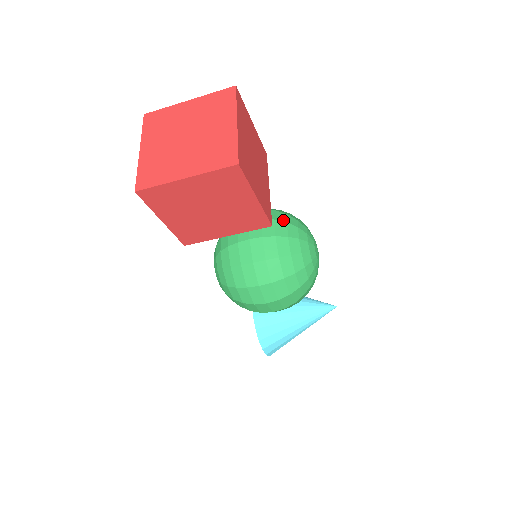
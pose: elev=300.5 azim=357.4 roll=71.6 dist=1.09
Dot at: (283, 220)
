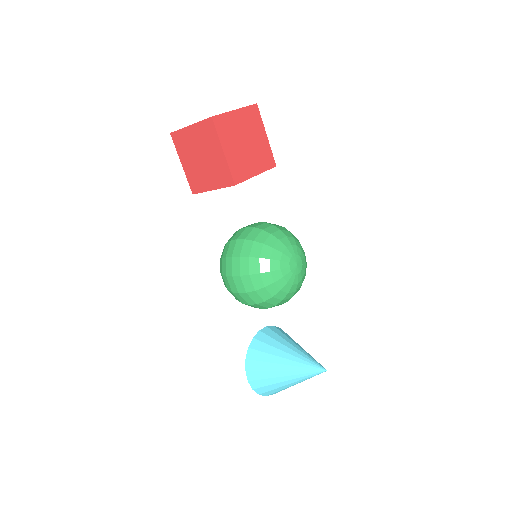
Dot at: (279, 228)
